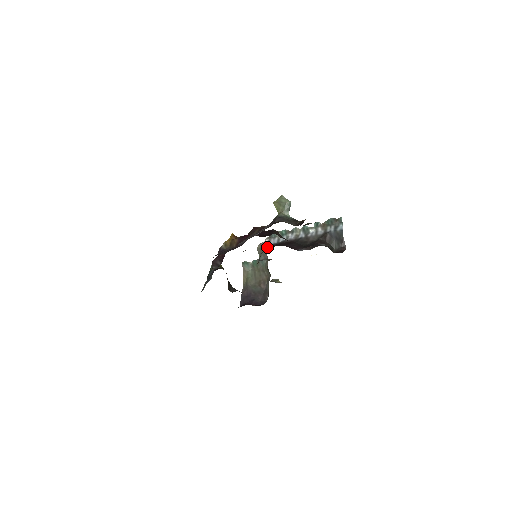
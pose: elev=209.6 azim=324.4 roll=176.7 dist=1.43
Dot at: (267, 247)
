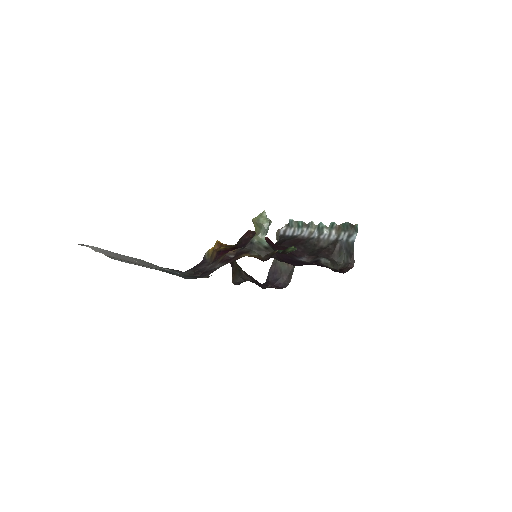
Dot at: (280, 238)
